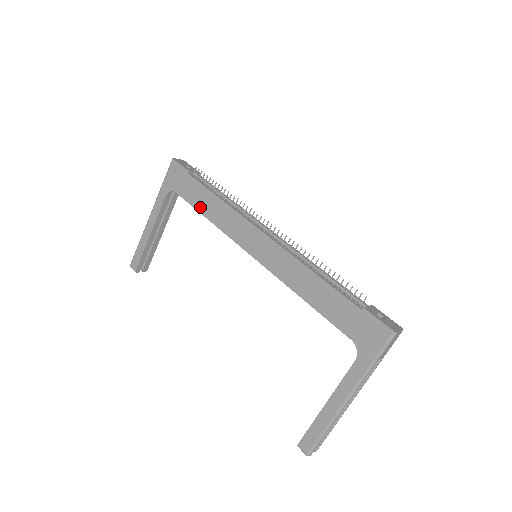
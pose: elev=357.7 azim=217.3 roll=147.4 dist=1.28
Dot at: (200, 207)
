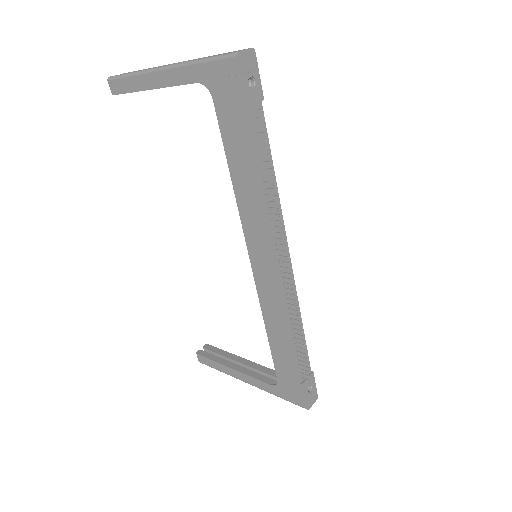
Dot at: (232, 159)
